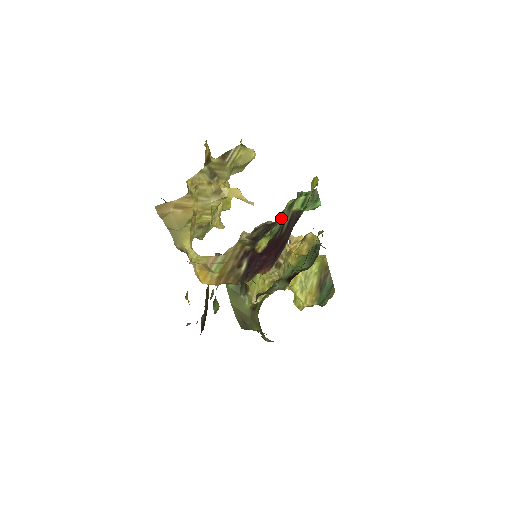
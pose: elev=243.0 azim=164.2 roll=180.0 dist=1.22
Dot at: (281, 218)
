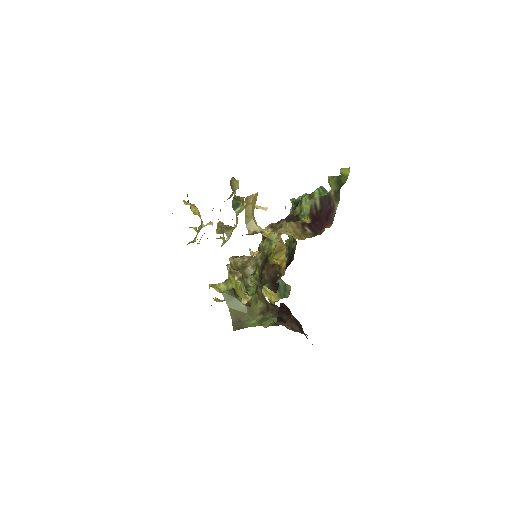
Dot at: (306, 206)
